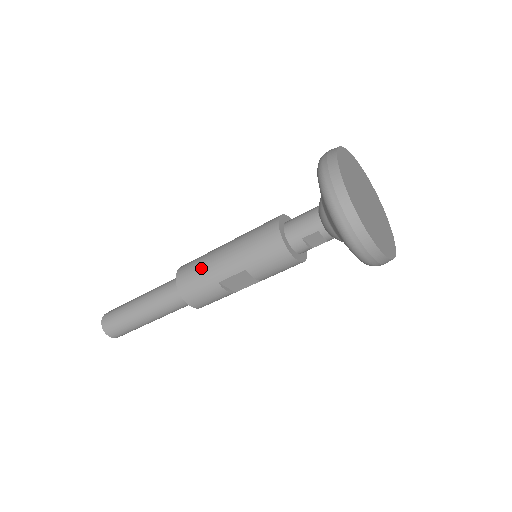
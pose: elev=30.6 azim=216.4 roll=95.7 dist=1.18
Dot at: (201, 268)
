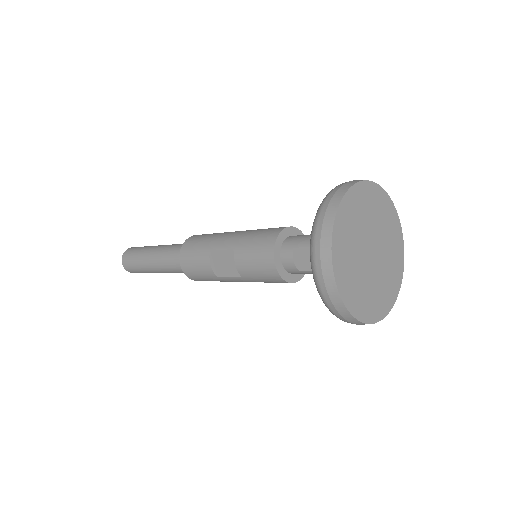
Dot at: (212, 235)
